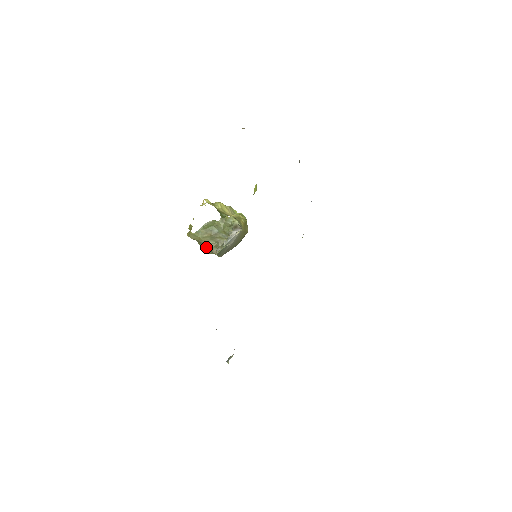
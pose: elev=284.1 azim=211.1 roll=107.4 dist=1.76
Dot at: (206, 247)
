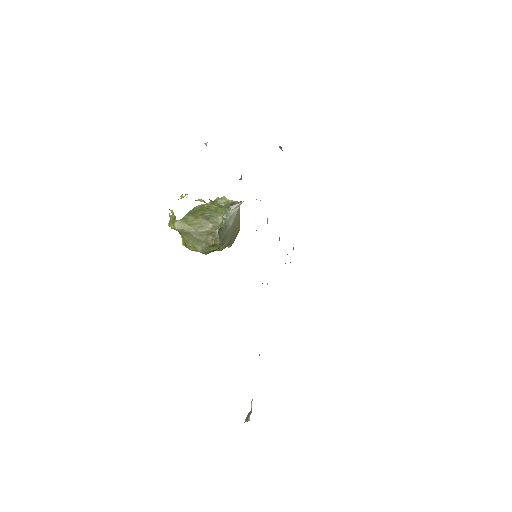
Dot at: (197, 239)
